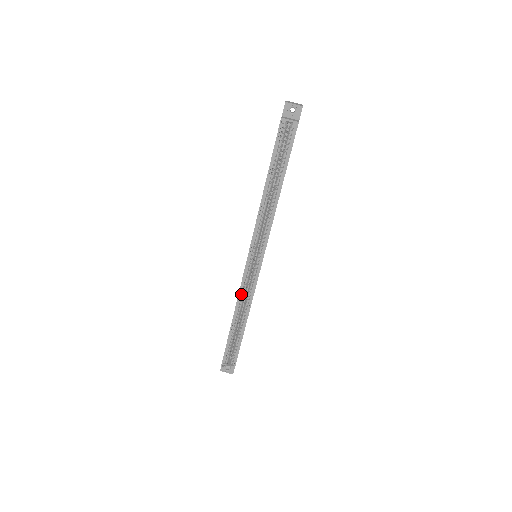
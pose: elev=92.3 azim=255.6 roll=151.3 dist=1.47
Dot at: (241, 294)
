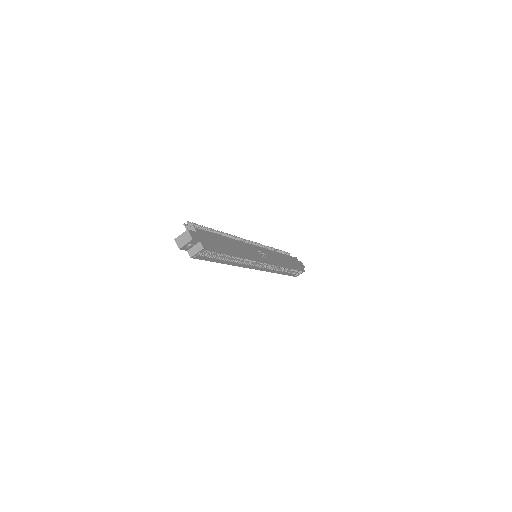
Dot at: (271, 270)
